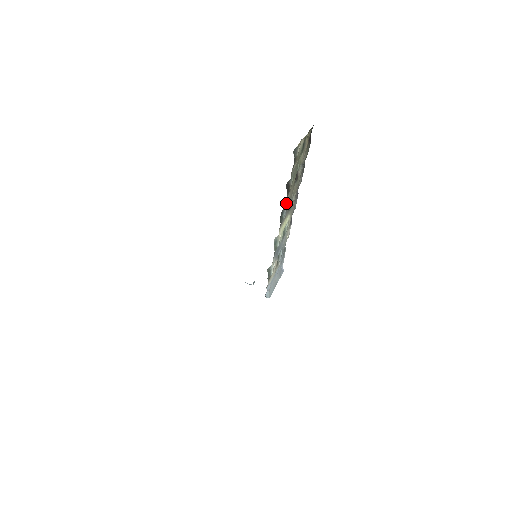
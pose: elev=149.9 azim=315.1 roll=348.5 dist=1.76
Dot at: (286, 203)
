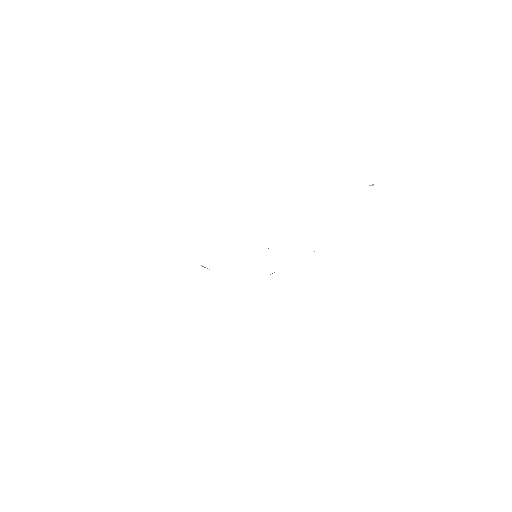
Dot at: occluded
